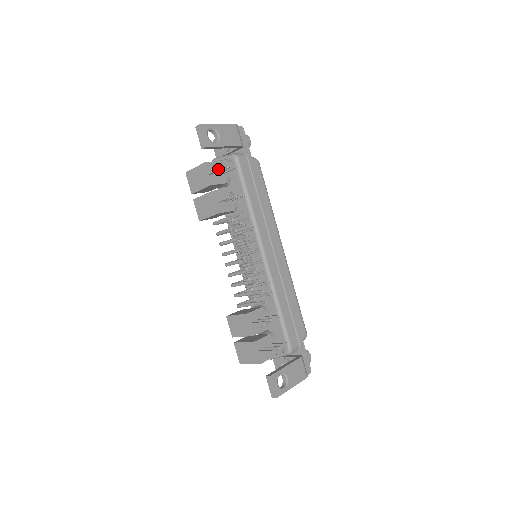
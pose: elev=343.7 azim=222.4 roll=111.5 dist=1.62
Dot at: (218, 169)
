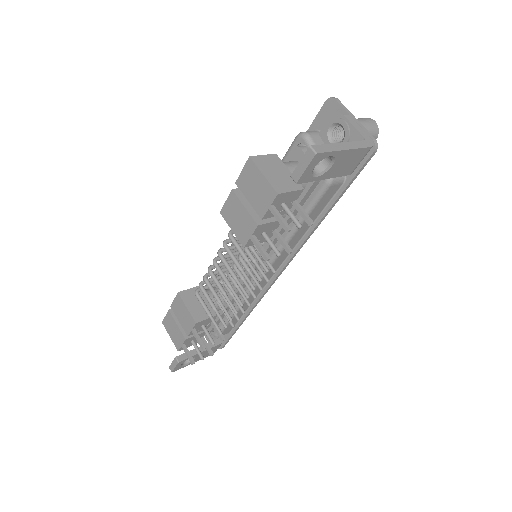
Dot at: (284, 228)
